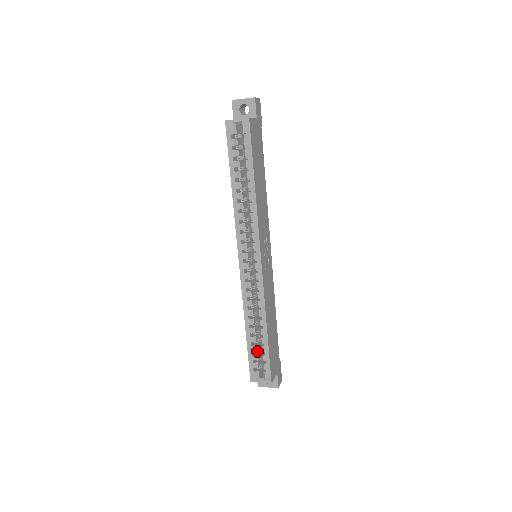
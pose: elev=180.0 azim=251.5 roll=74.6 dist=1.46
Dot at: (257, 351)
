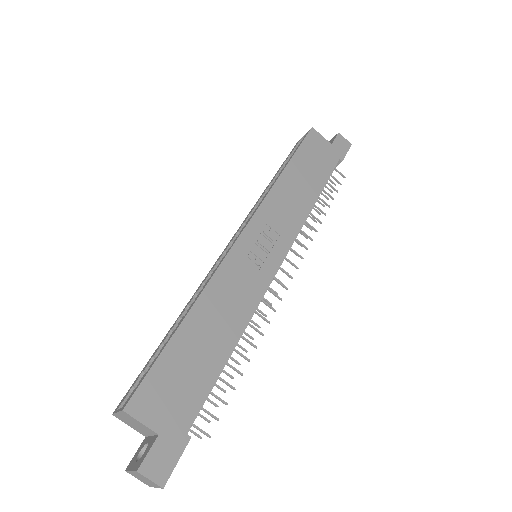
Dot at: occluded
